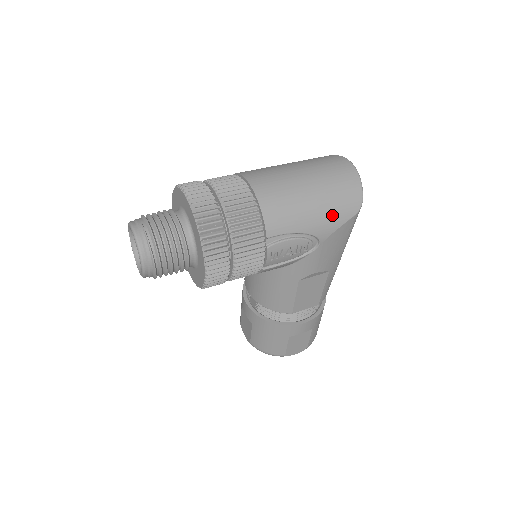
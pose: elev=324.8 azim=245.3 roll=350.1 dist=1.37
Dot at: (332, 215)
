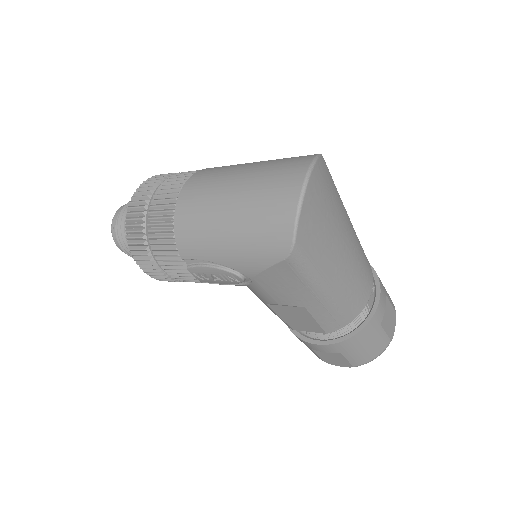
Dot at: (250, 253)
